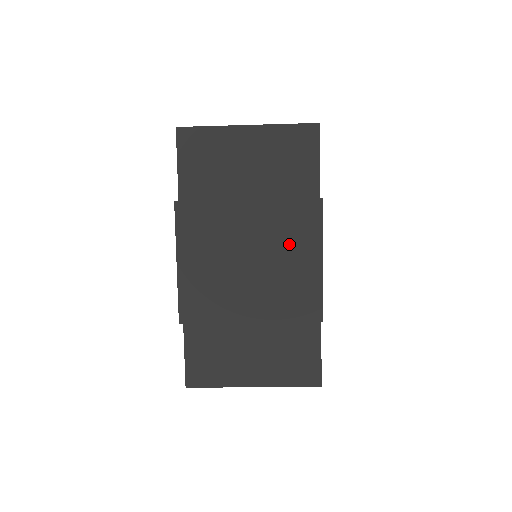
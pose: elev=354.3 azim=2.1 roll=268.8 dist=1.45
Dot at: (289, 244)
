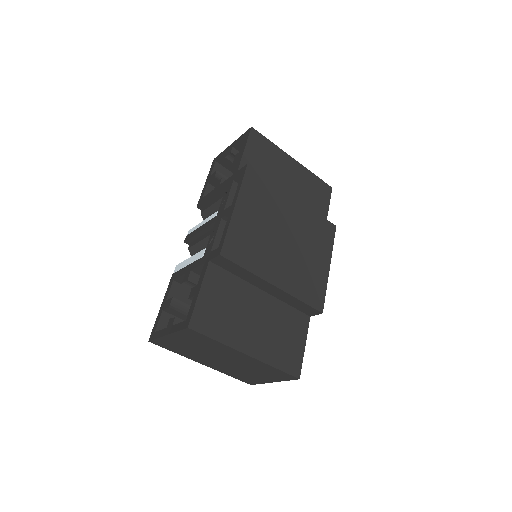
Dot at: (312, 242)
